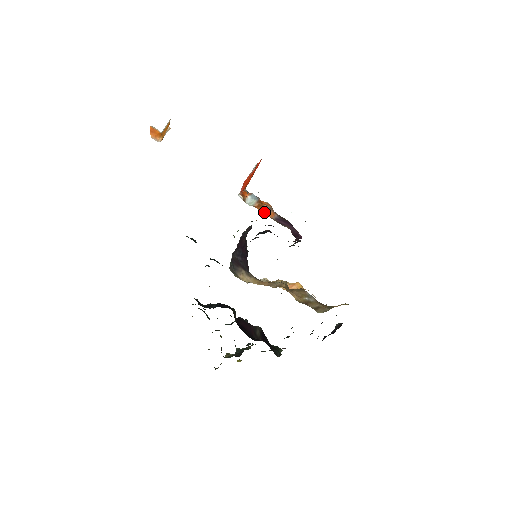
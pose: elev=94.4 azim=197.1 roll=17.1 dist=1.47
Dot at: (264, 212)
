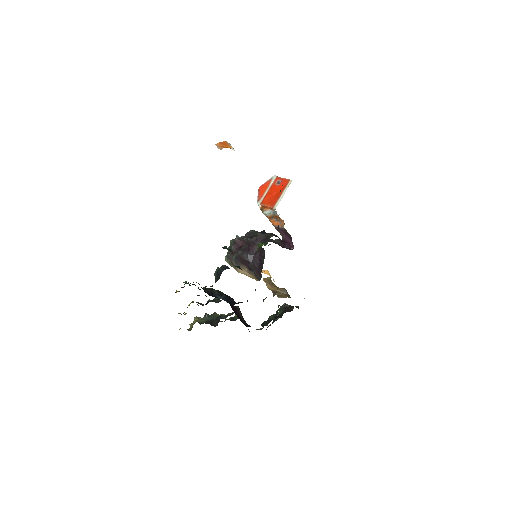
Dot at: (270, 220)
